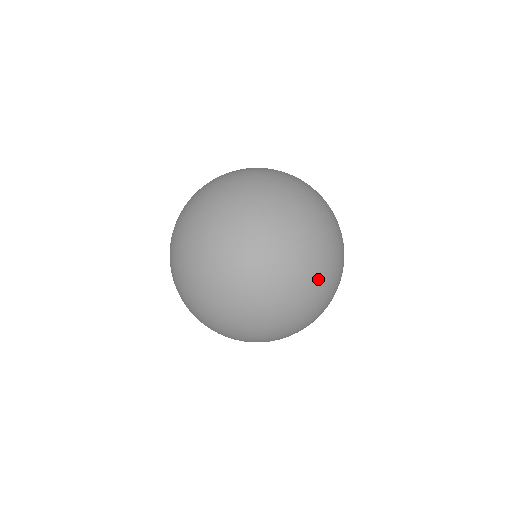
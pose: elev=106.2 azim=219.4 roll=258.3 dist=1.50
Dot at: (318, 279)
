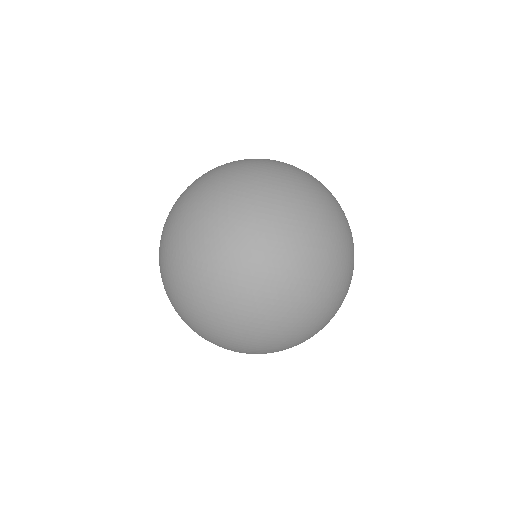
Dot at: (206, 334)
